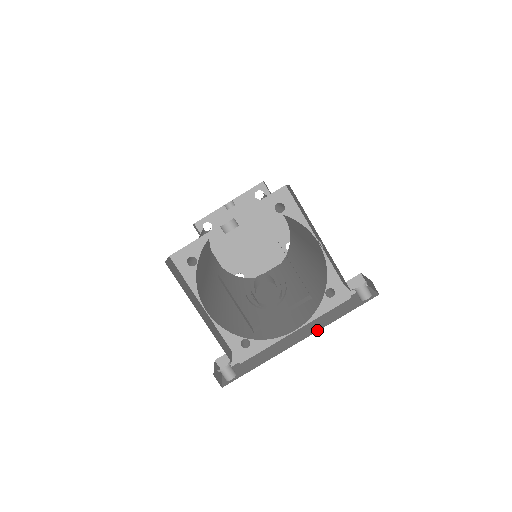
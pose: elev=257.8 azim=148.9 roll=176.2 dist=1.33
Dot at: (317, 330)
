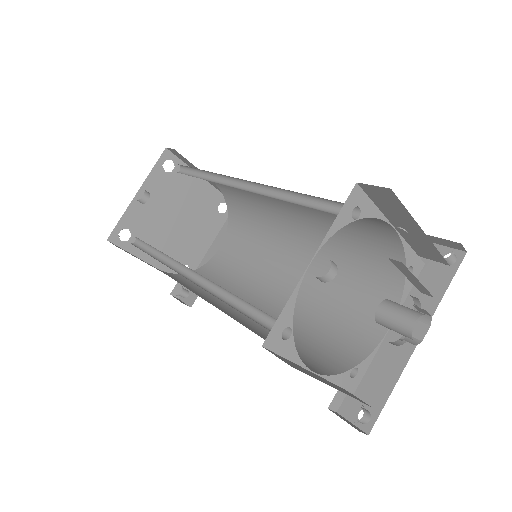
Dot at: occluded
